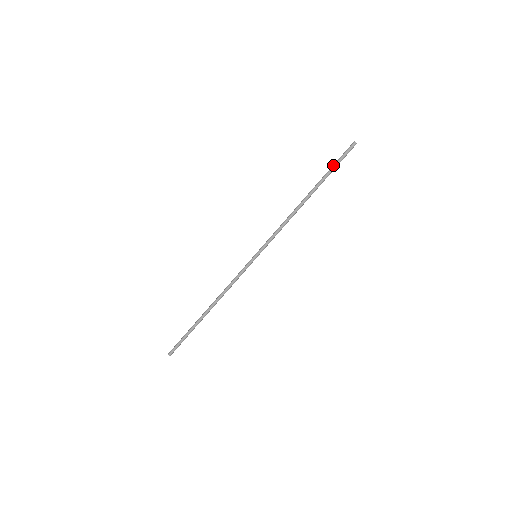
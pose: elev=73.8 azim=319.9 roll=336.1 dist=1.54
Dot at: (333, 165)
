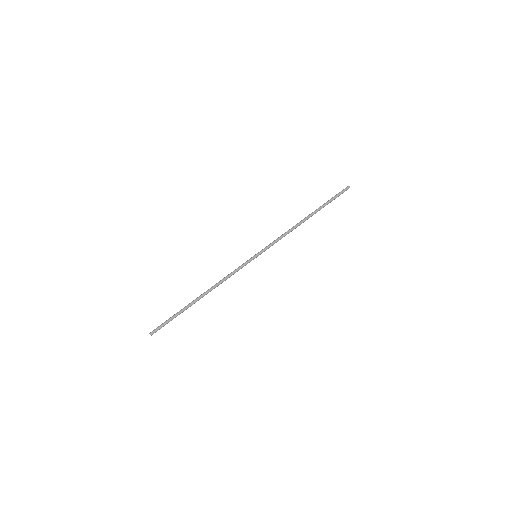
Dot at: (331, 199)
